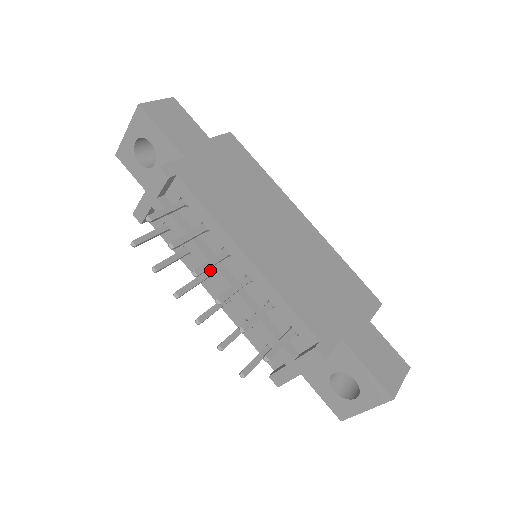
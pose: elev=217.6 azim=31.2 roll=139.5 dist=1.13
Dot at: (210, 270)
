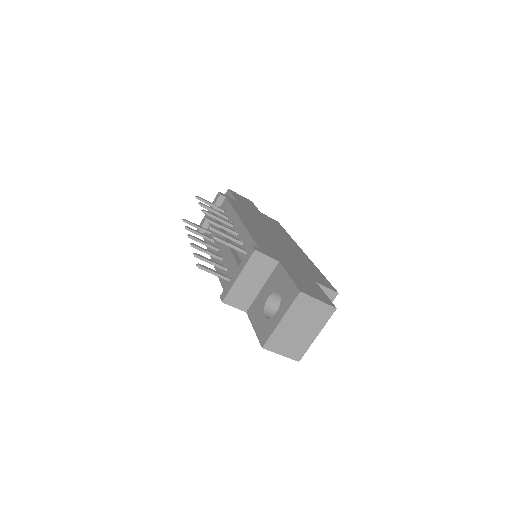
Dot at: (218, 235)
